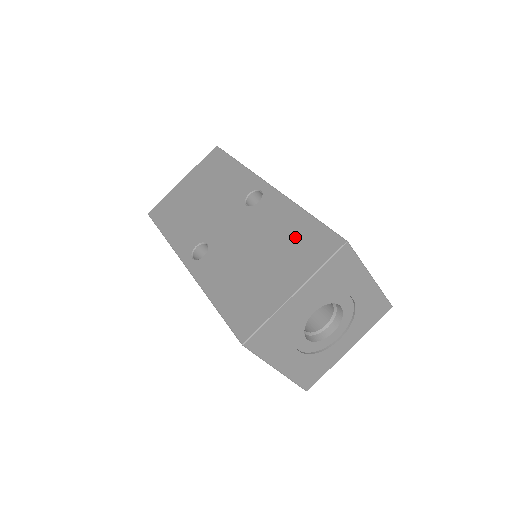
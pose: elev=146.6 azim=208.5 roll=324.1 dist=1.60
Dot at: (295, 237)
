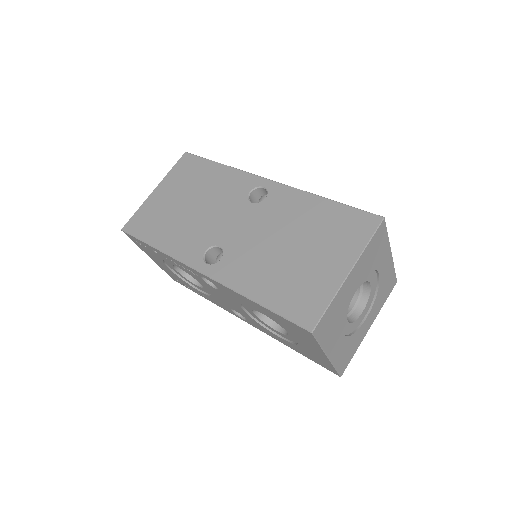
Dot at: (325, 223)
